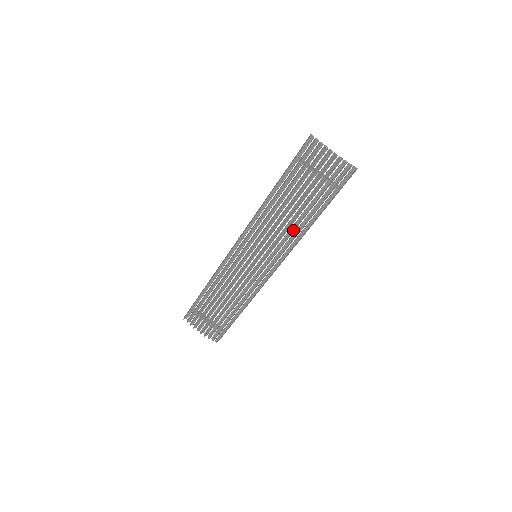
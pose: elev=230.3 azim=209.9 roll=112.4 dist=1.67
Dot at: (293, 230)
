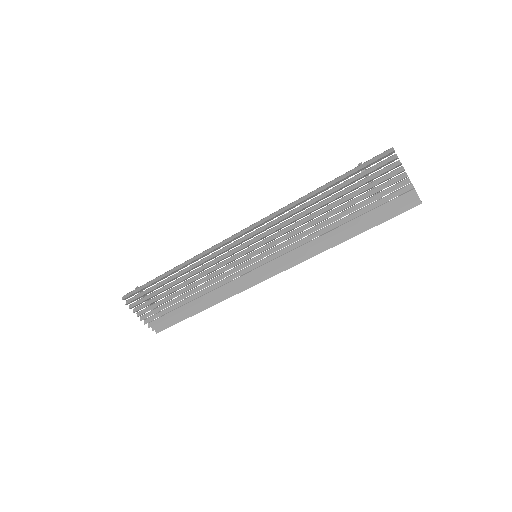
Dot at: (318, 243)
